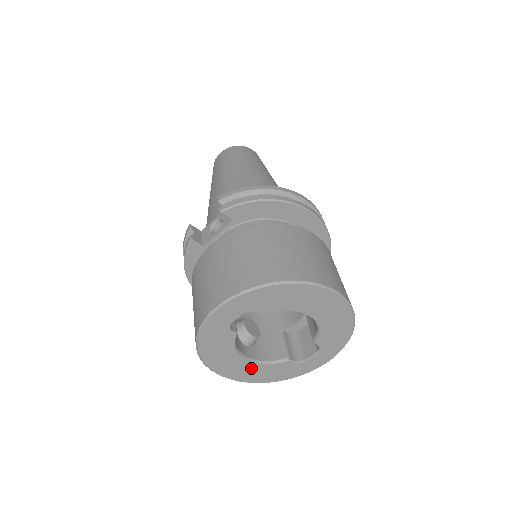
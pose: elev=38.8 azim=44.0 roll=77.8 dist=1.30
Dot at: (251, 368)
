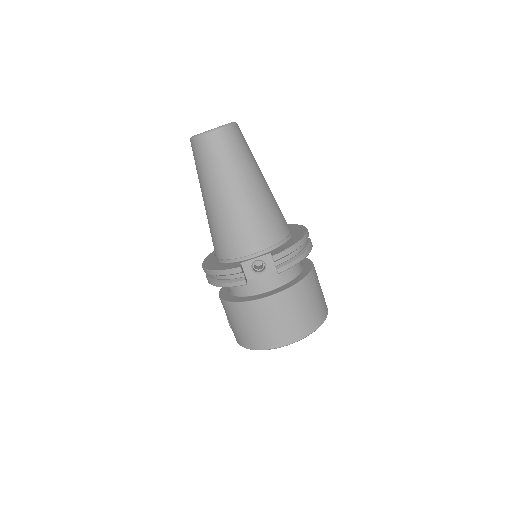
Dot at: occluded
